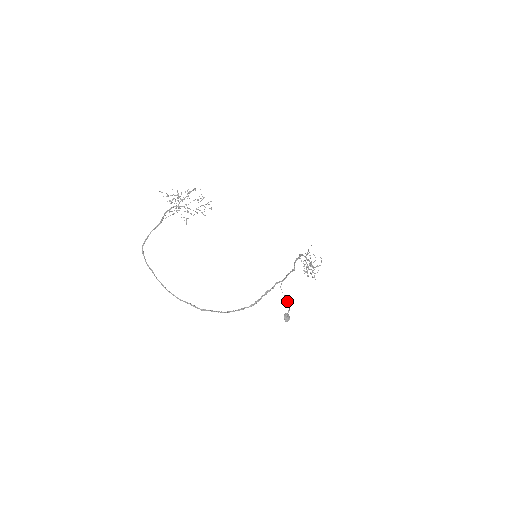
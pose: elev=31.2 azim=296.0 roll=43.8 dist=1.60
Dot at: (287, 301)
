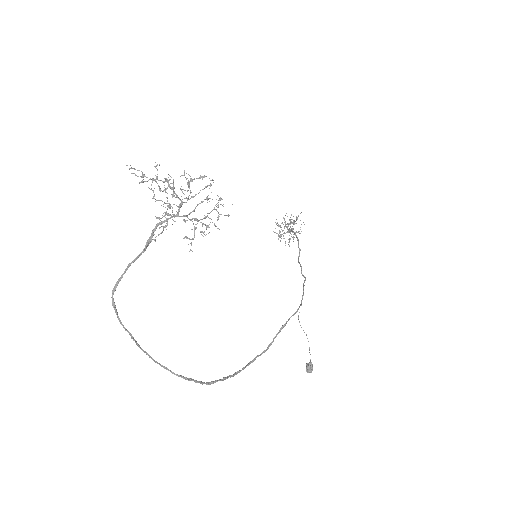
Dot at: (308, 341)
